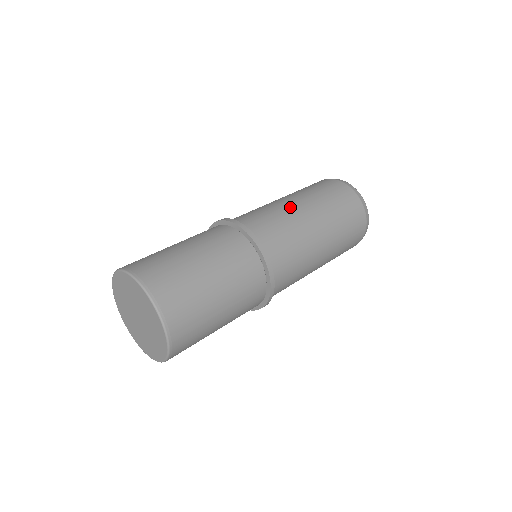
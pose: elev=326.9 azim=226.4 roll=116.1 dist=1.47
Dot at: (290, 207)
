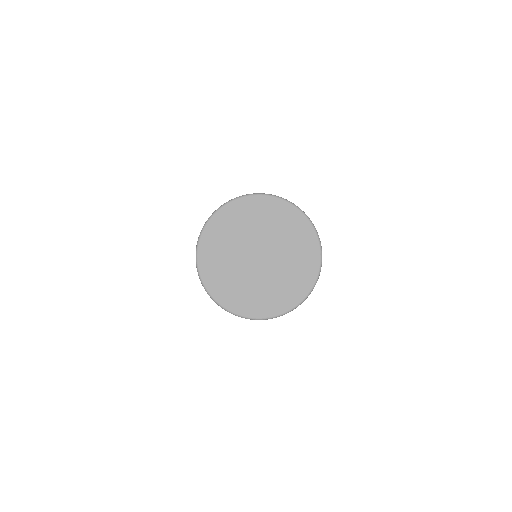
Dot at: occluded
